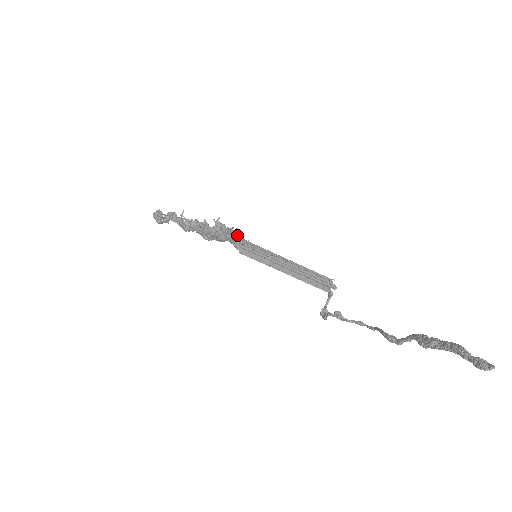
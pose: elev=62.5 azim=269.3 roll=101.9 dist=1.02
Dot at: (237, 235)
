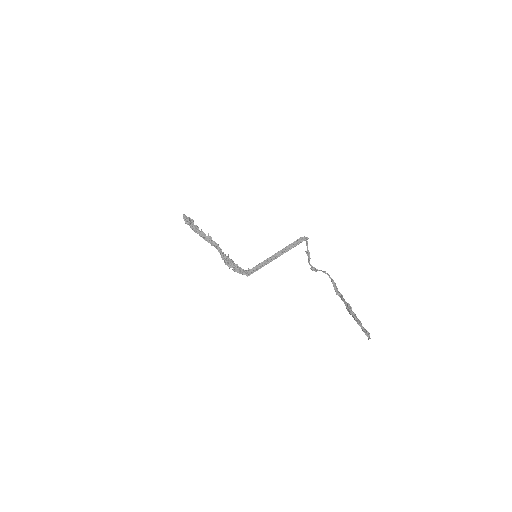
Dot at: (241, 273)
